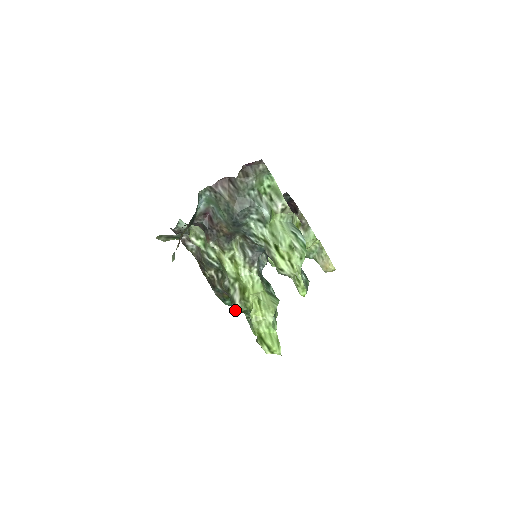
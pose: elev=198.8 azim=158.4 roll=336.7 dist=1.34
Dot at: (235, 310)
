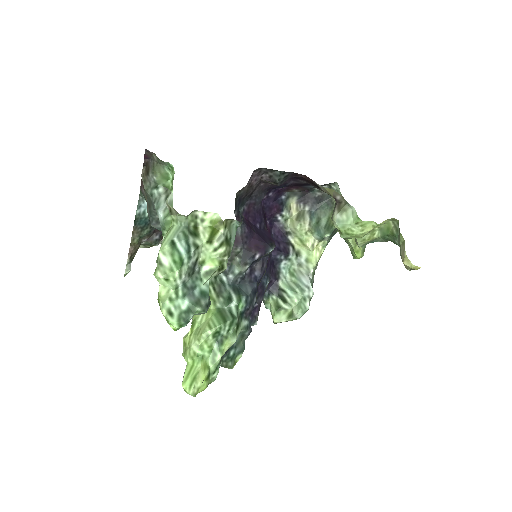
Dot at: occluded
